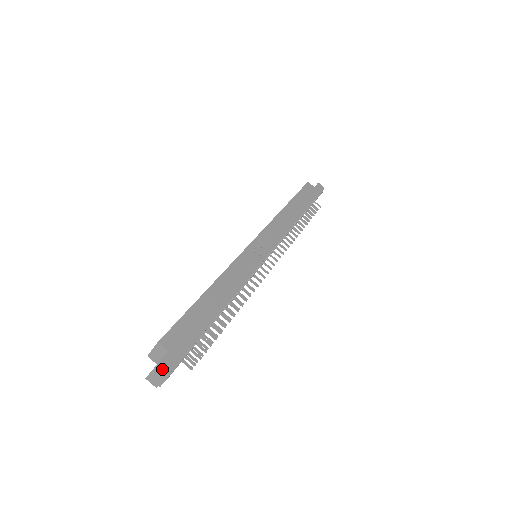
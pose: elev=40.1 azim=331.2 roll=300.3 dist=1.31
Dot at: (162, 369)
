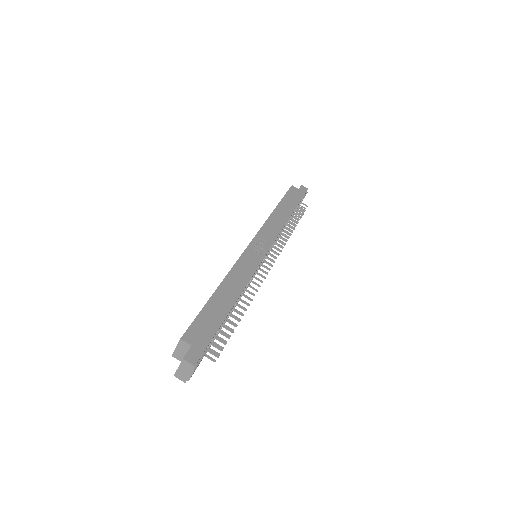
Dot at: (188, 362)
